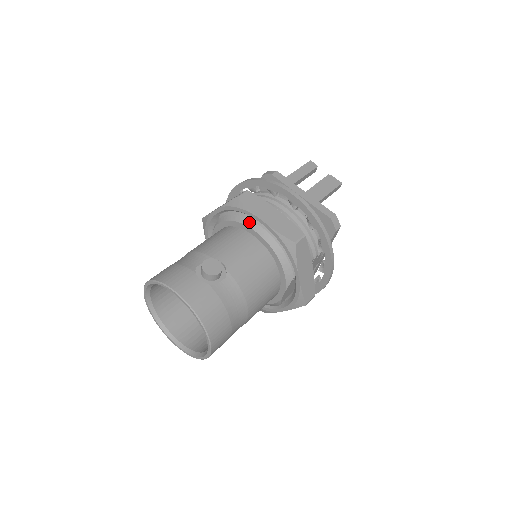
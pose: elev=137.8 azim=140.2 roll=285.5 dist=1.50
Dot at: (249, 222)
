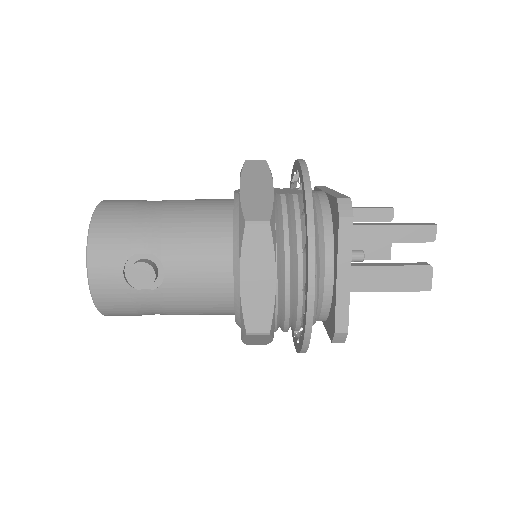
Dot at: (237, 256)
